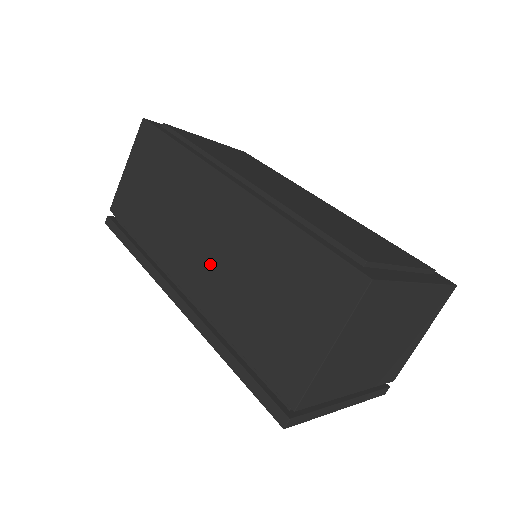
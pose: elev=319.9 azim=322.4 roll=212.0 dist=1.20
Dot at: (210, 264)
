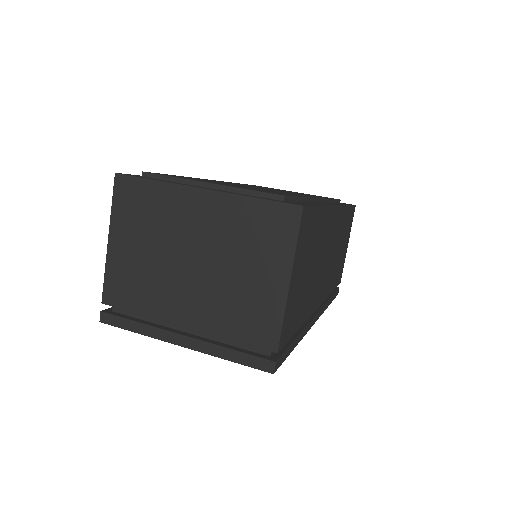
Dot at: occluded
